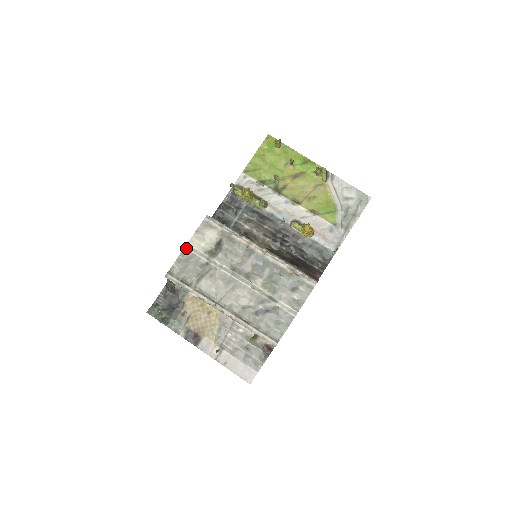
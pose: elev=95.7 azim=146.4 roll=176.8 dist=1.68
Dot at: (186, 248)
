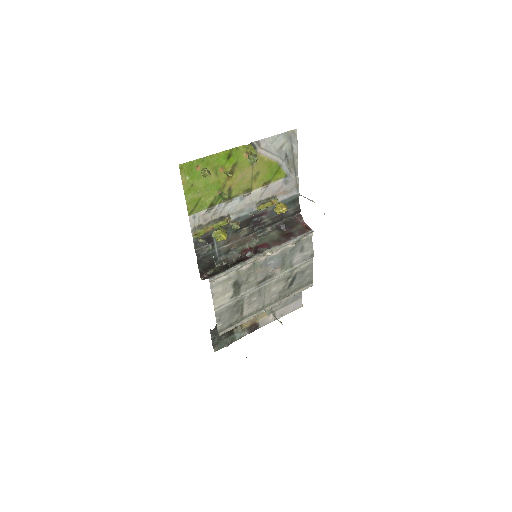
Dot at: (216, 311)
